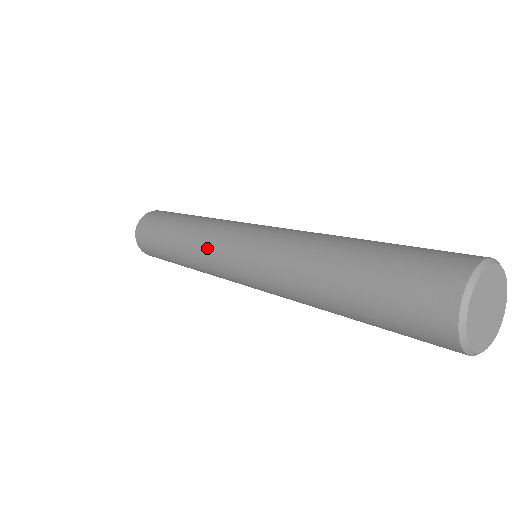
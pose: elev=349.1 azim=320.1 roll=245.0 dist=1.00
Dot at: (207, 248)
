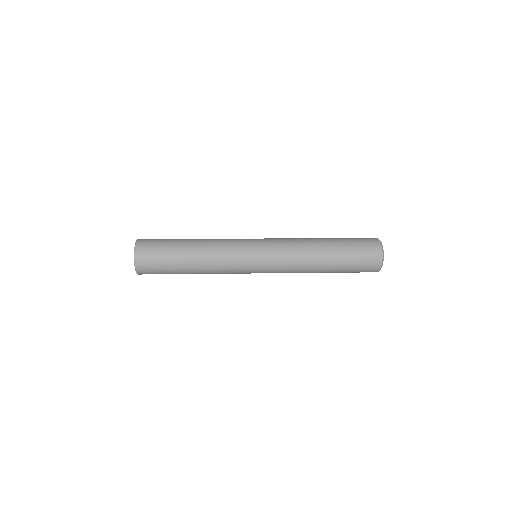
Dot at: (233, 270)
